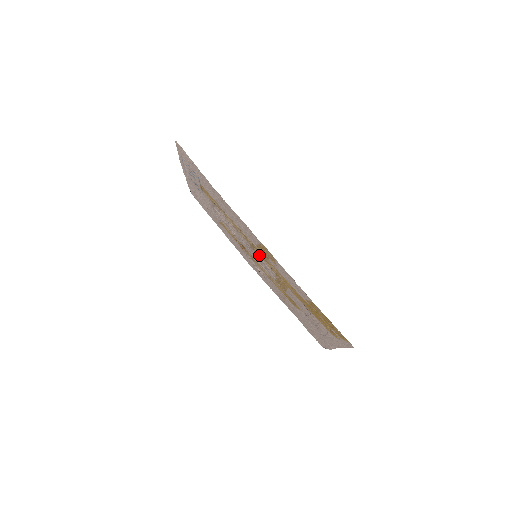
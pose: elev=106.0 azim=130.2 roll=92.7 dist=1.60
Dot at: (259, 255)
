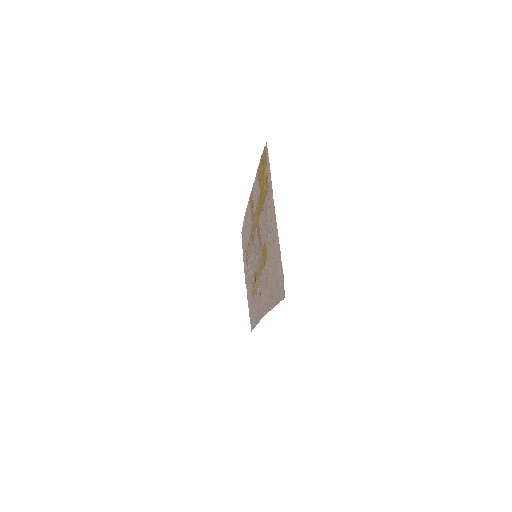
Dot at: (254, 237)
